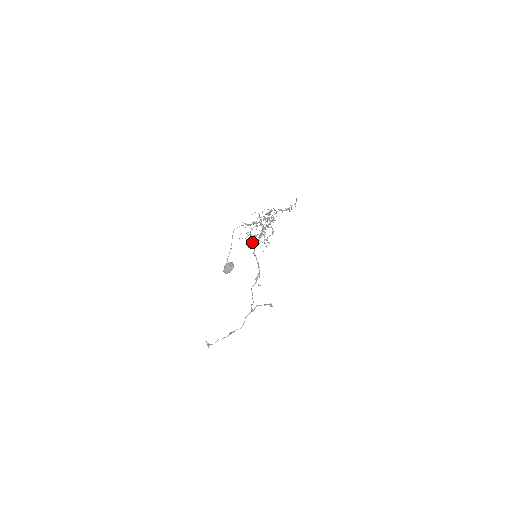
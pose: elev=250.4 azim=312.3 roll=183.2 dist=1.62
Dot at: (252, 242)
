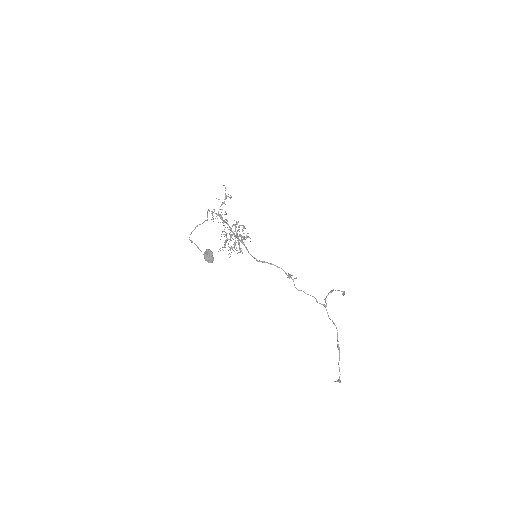
Dot at: occluded
